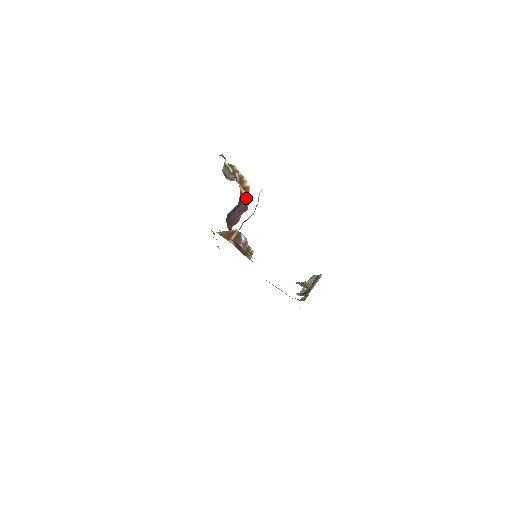
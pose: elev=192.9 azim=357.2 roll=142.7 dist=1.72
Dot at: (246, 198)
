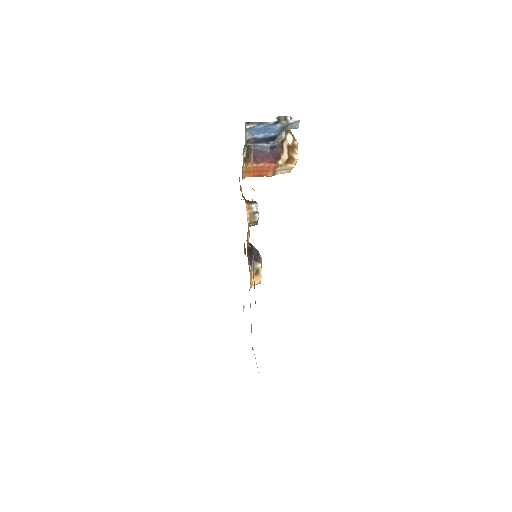
Dot at: (284, 158)
